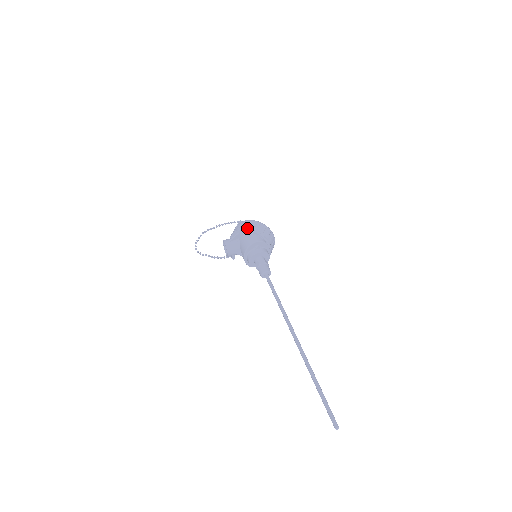
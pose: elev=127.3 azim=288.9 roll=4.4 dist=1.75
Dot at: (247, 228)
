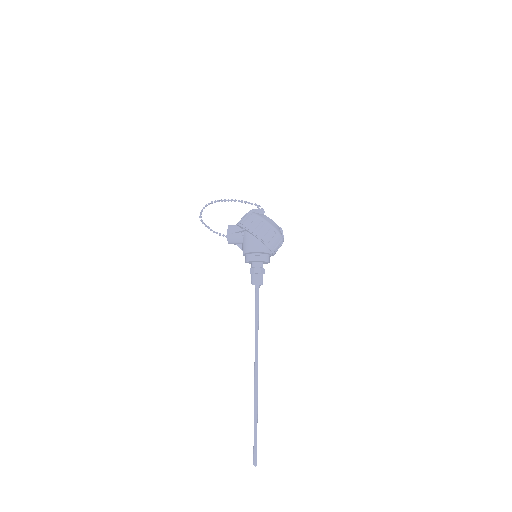
Dot at: (253, 231)
